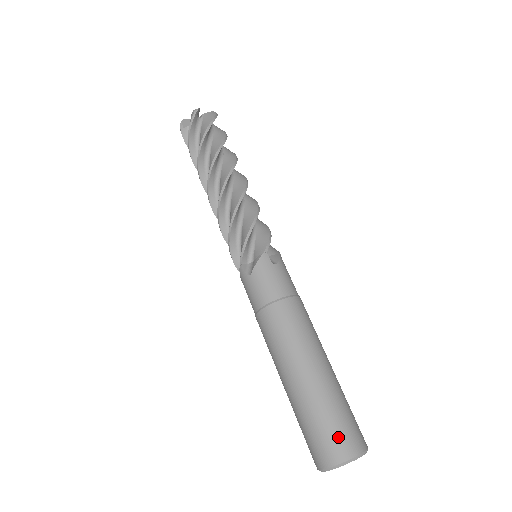
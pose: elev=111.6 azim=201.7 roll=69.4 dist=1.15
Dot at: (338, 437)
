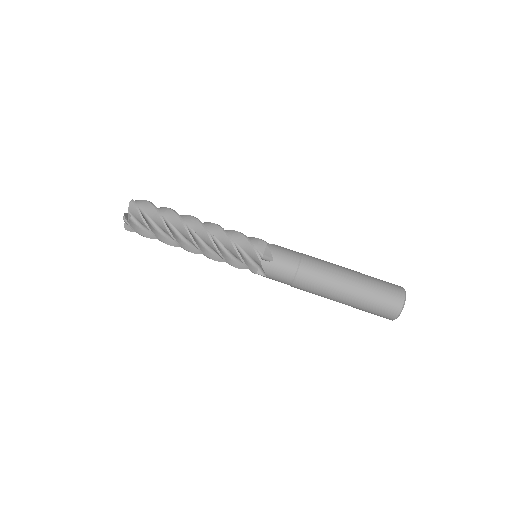
Dot at: (386, 308)
